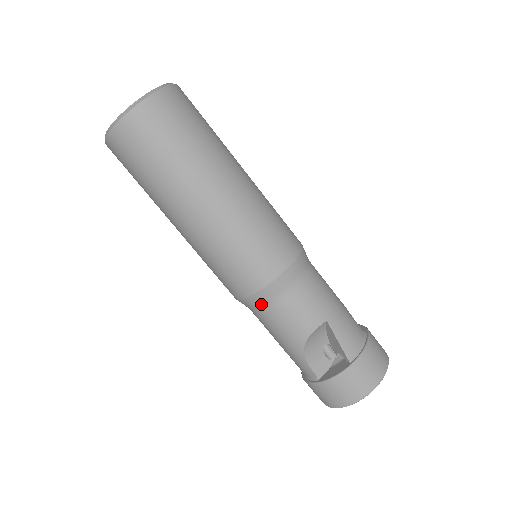
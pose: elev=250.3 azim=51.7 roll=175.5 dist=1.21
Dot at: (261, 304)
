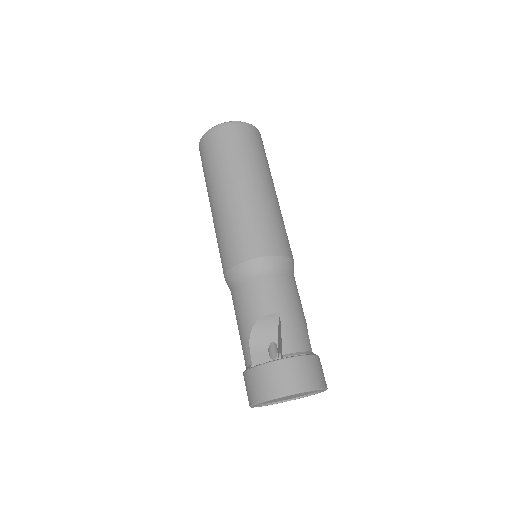
Dot at: (237, 279)
